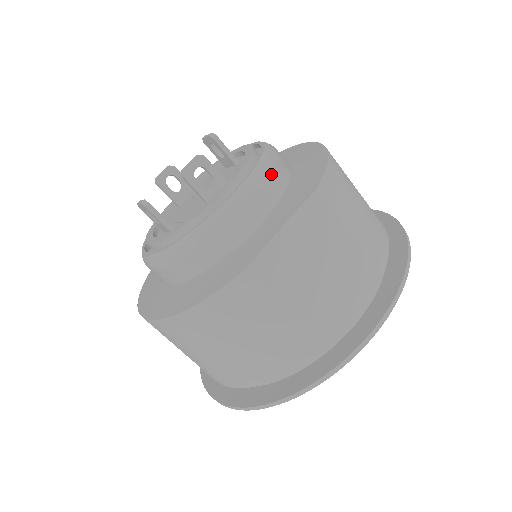
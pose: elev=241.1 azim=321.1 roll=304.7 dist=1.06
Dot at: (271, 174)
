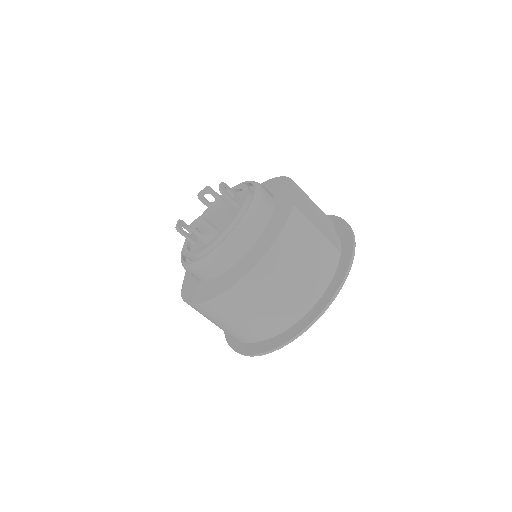
Dot at: occluded
